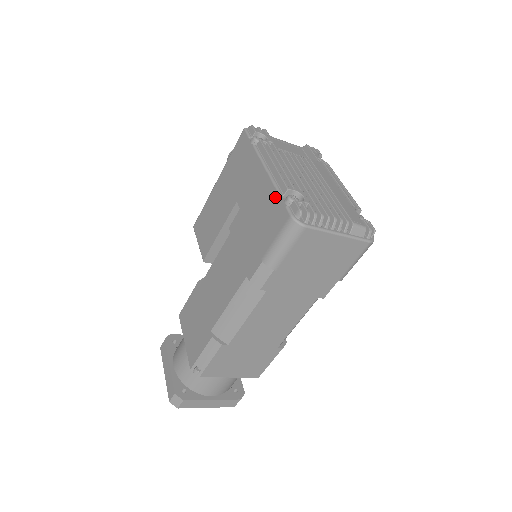
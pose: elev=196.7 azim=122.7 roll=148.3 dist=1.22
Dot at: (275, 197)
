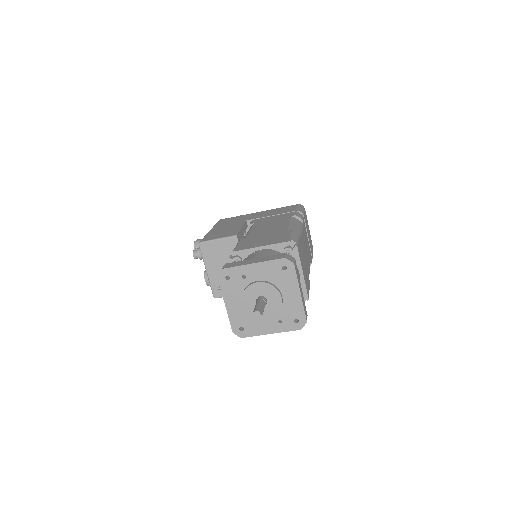
Dot at: (280, 208)
